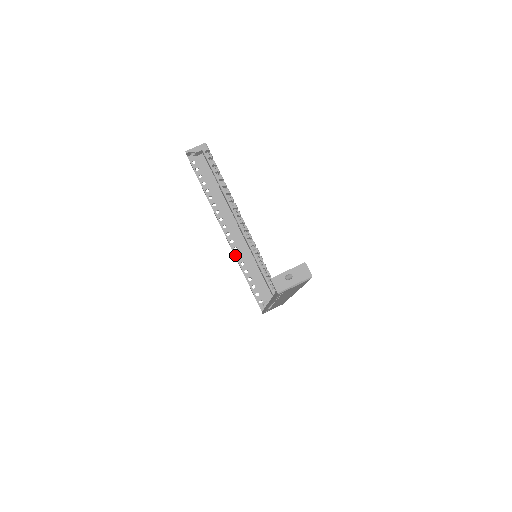
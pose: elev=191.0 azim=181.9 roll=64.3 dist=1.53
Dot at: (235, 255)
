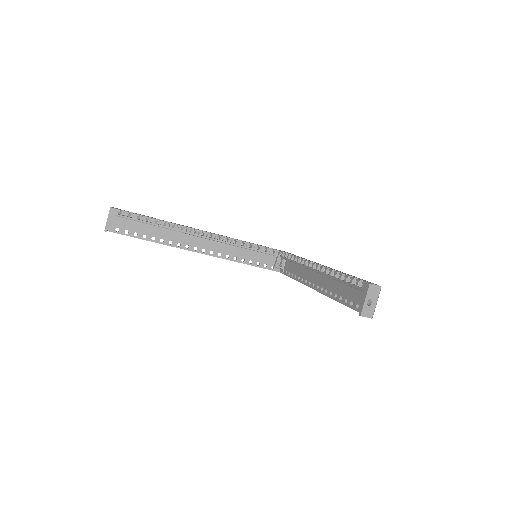
Dot at: occluded
